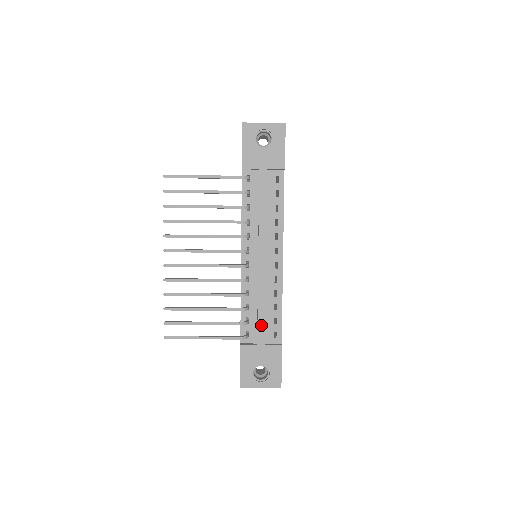
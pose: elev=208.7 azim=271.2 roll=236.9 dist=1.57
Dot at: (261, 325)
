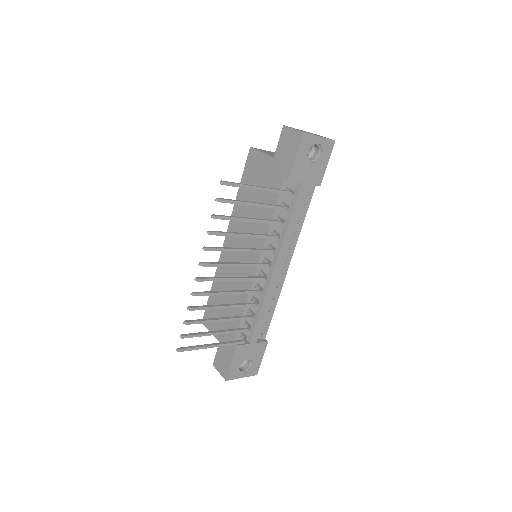
Dot at: (258, 327)
